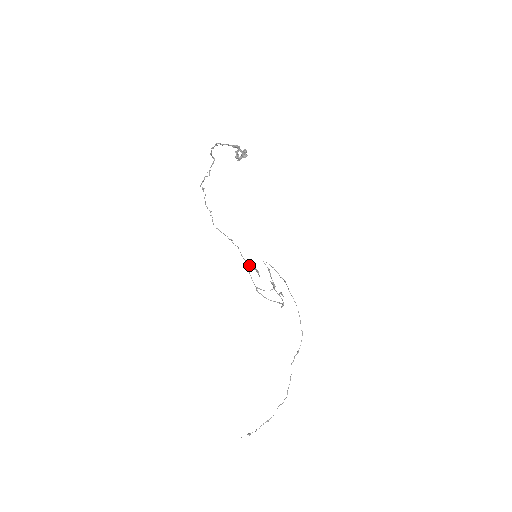
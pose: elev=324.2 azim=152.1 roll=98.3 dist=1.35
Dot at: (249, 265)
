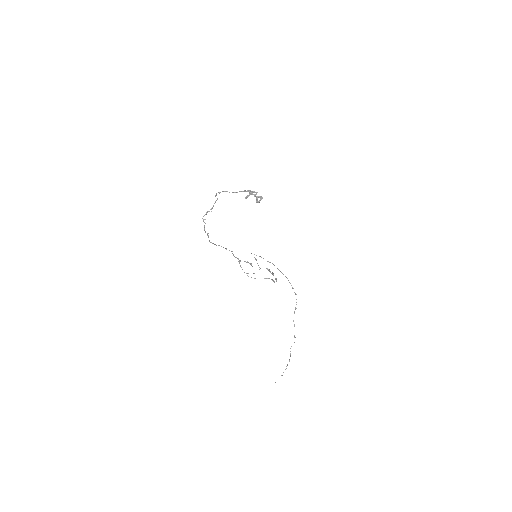
Dot at: occluded
